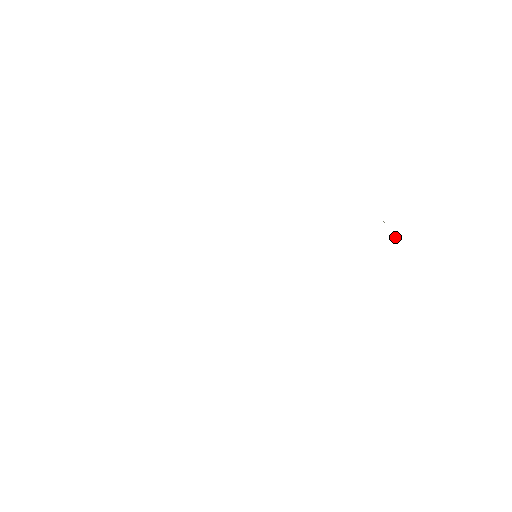
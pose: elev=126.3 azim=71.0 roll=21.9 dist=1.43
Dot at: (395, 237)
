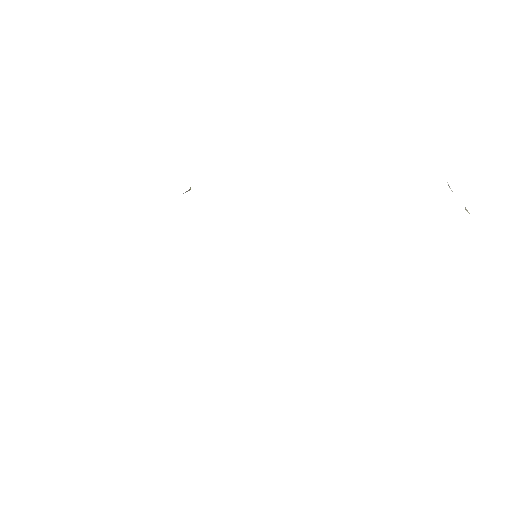
Dot at: occluded
